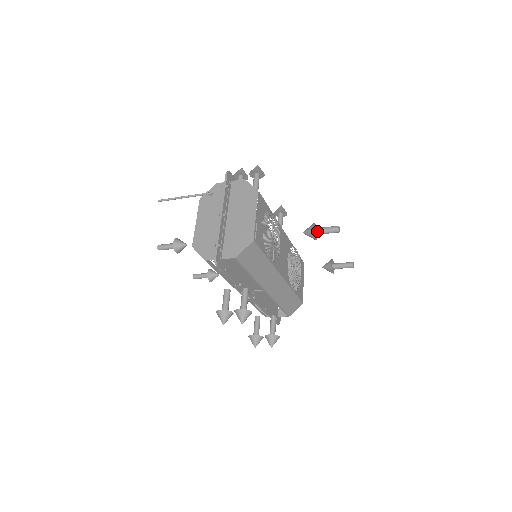
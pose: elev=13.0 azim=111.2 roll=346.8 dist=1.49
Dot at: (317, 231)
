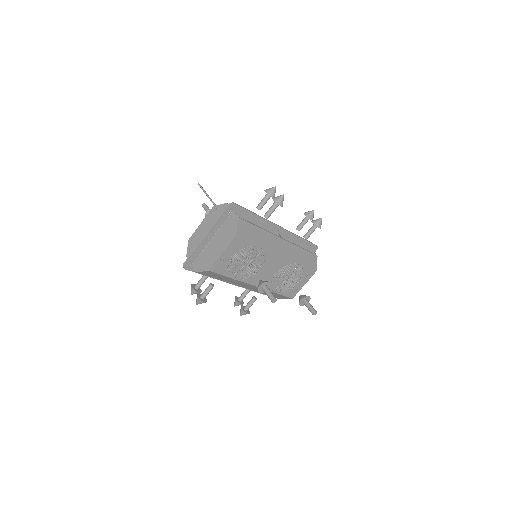
Dot at: (263, 289)
